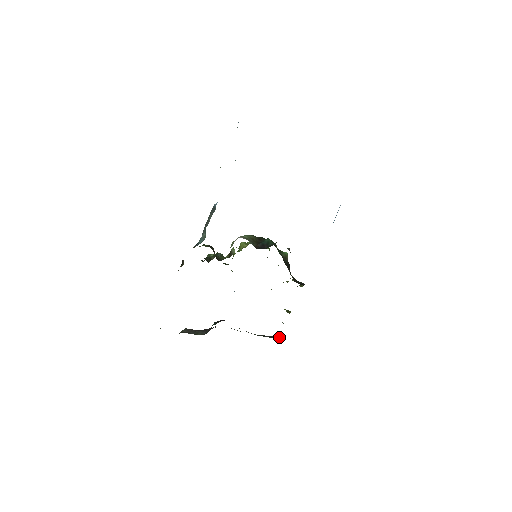
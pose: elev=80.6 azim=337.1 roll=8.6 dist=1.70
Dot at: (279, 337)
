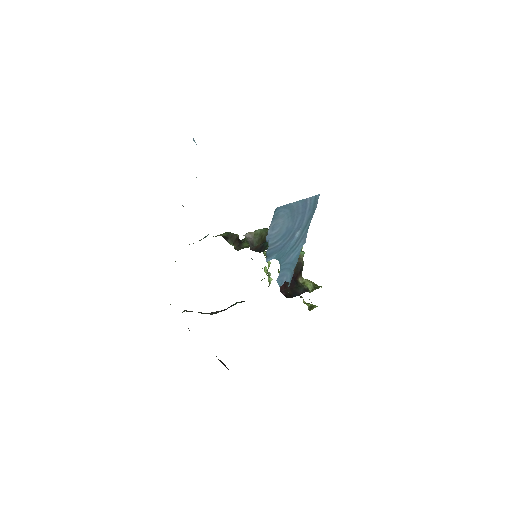
Dot at: occluded
